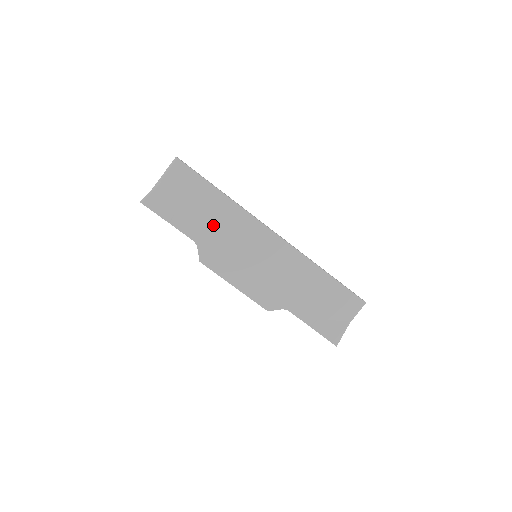
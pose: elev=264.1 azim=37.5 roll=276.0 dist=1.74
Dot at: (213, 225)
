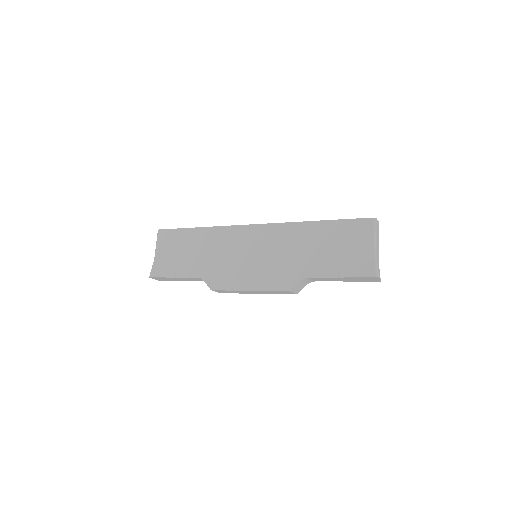
Dot at: (205, 255)
